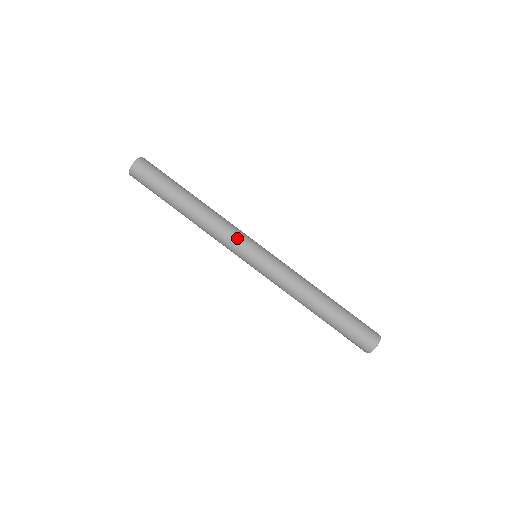
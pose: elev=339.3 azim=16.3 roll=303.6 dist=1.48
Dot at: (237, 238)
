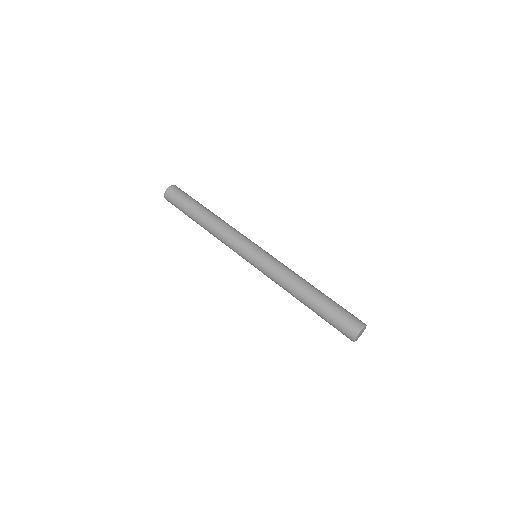
Dot at: (244, 237)
